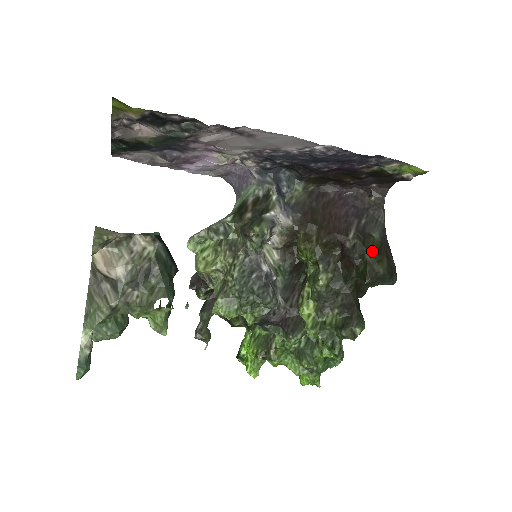
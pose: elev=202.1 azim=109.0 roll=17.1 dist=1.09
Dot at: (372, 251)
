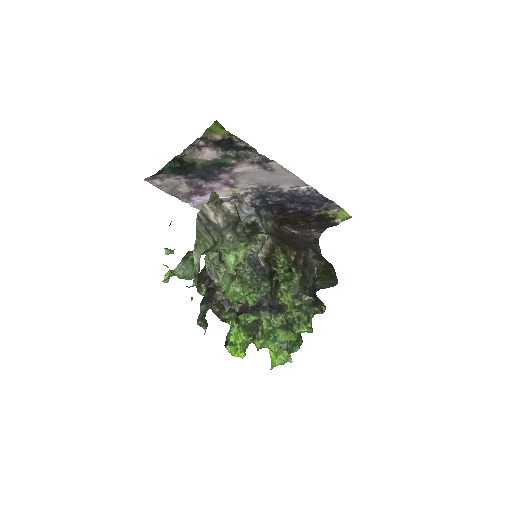
Dot at: (325, 260)
